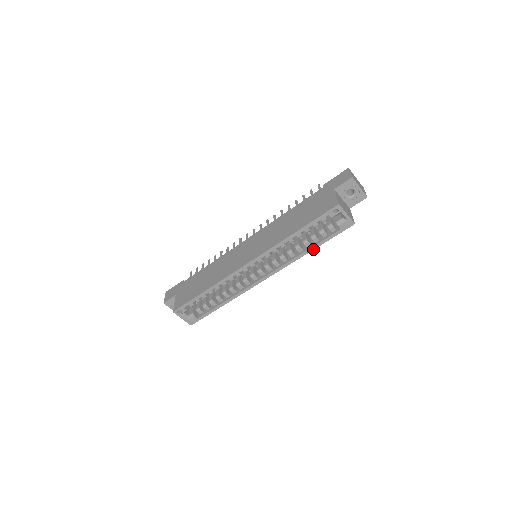
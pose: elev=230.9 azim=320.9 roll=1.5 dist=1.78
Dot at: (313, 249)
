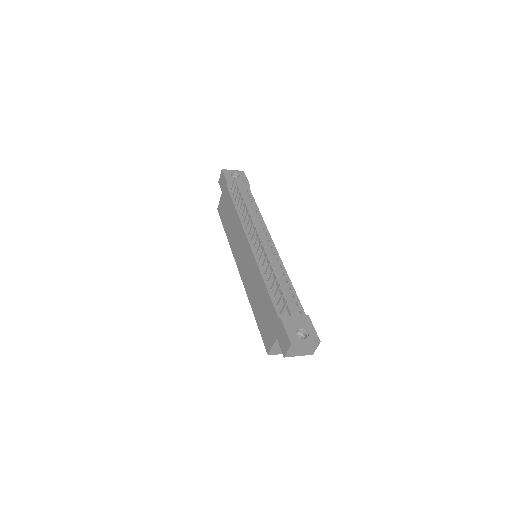
Dot at: occluded
